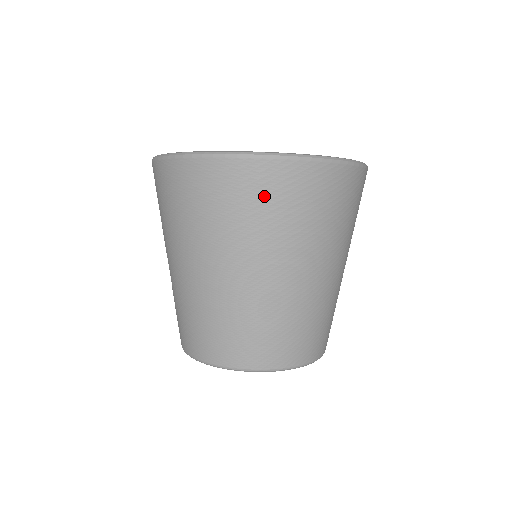
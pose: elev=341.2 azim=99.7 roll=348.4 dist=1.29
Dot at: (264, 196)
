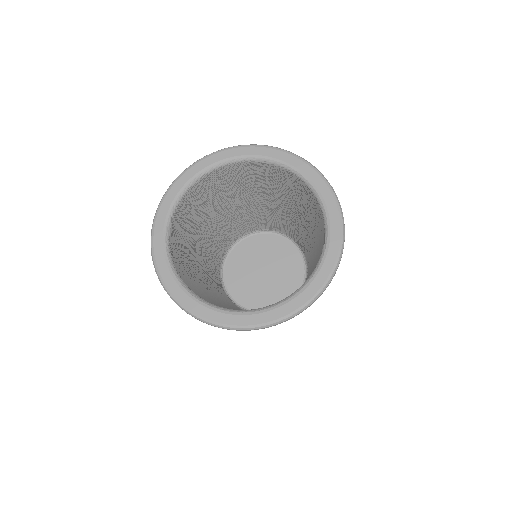
Dot at: occluded
